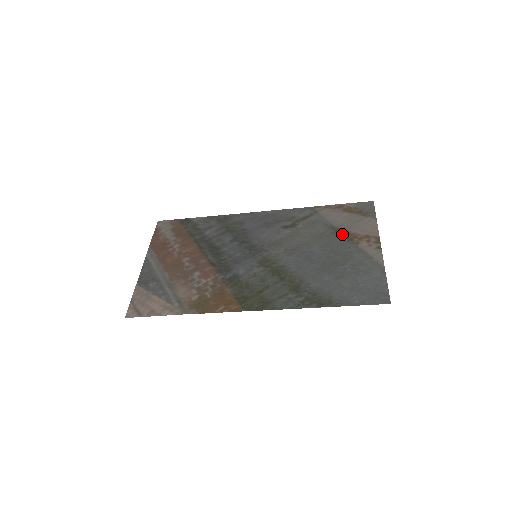
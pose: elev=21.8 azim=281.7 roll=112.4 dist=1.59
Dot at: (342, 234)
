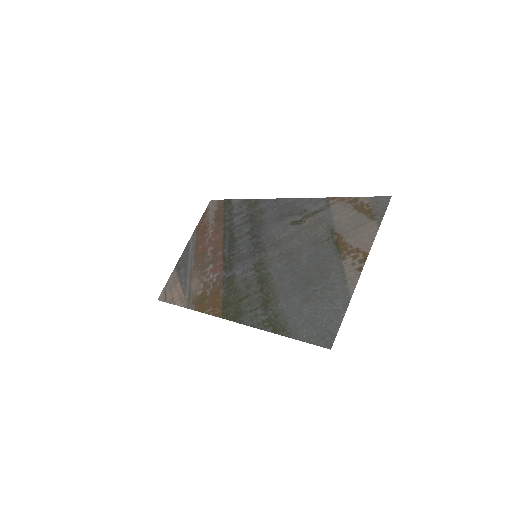
Dot at: (336, 242)
